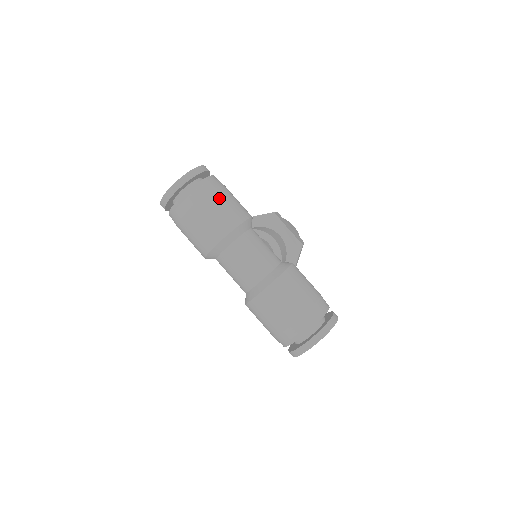
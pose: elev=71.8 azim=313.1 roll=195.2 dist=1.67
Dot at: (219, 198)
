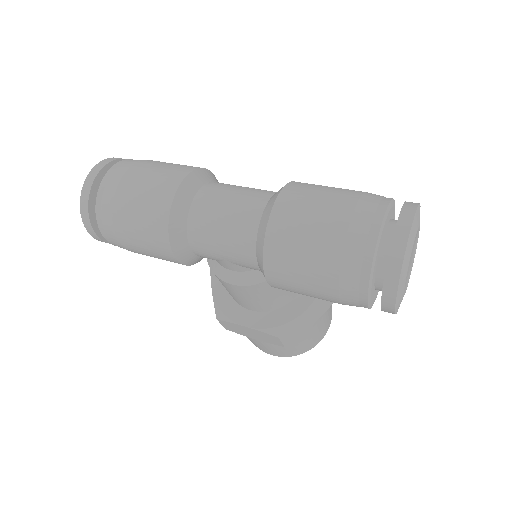
Dot at: (158, 162)
